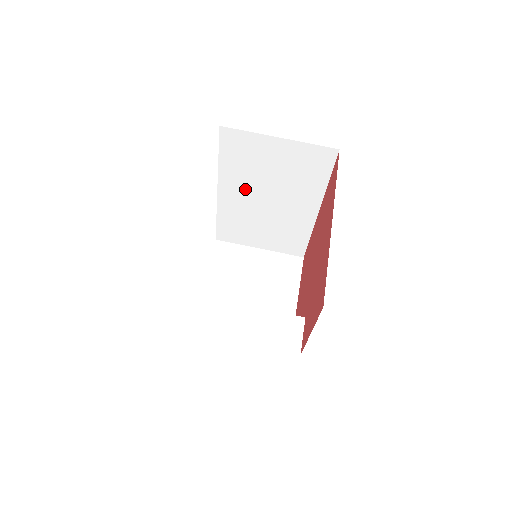
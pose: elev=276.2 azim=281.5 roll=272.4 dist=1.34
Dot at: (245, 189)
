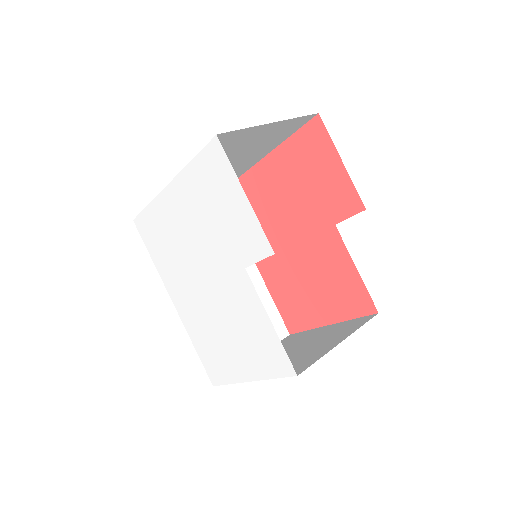
Dot at: occluded
